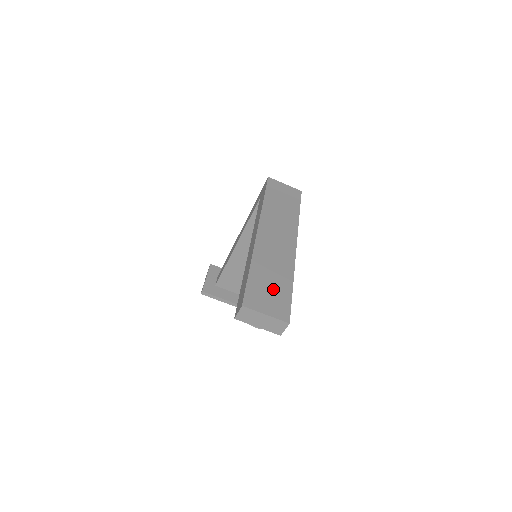
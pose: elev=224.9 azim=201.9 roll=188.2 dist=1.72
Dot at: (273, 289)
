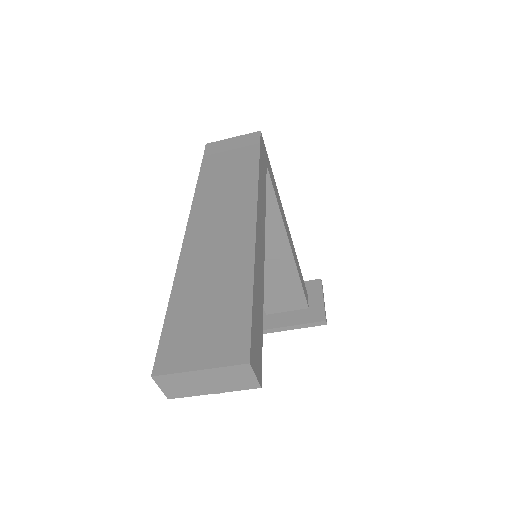
Dot at: (213, 311)
